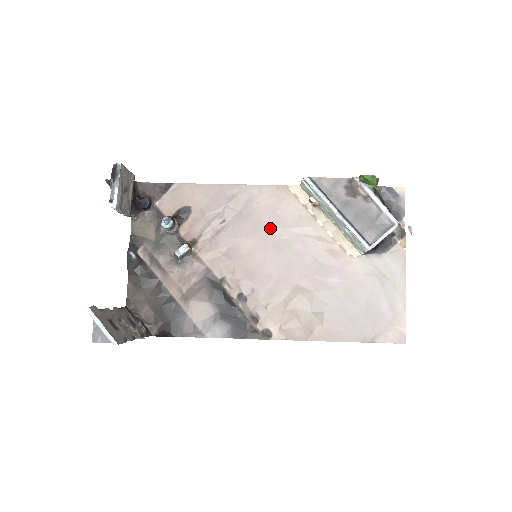
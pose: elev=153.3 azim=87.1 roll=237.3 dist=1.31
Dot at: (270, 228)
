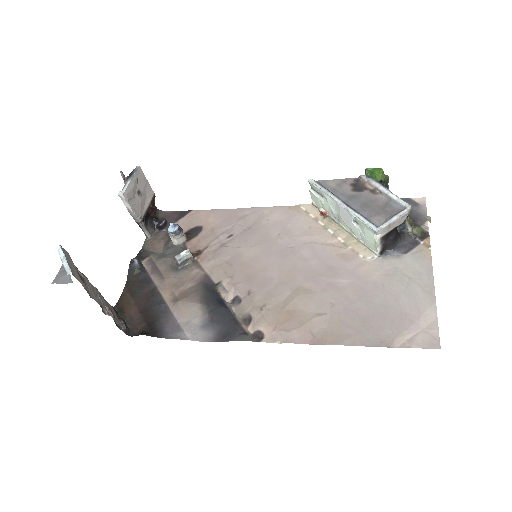
Dot at: (277, 238)
